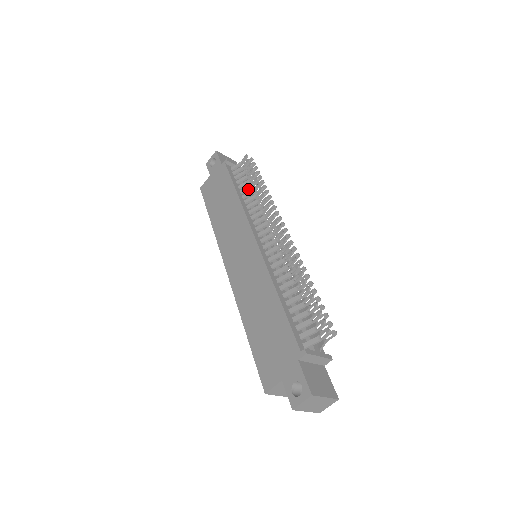
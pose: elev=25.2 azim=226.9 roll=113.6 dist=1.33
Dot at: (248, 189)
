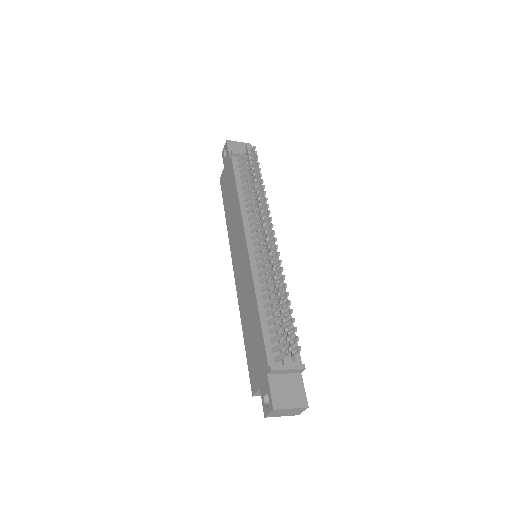
Dot at: (248, 185)
